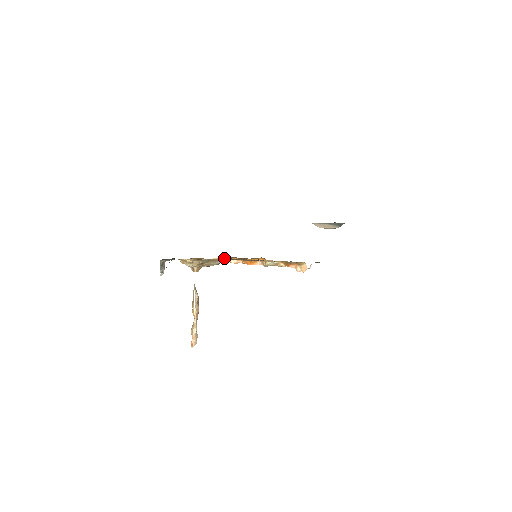
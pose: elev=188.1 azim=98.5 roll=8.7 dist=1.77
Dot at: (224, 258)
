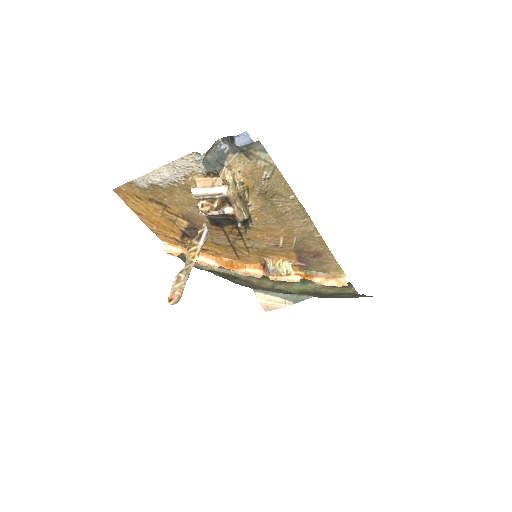
Dot at: (184, 249)
